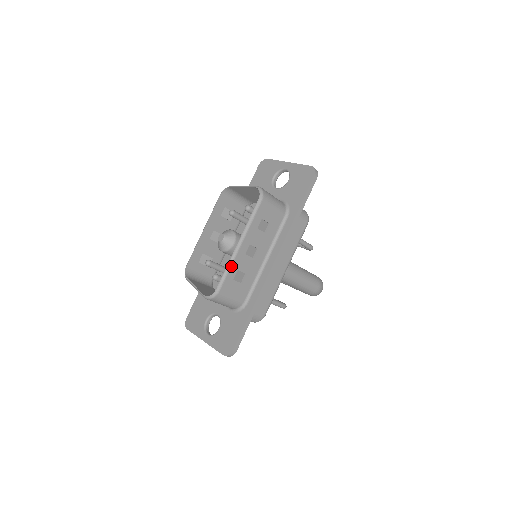
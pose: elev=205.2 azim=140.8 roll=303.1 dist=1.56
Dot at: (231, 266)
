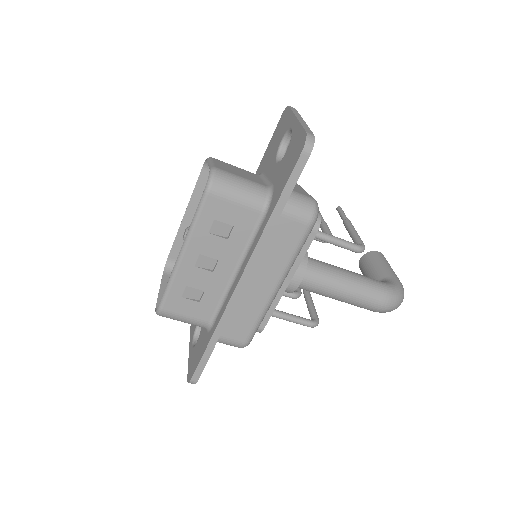
Dot at: (173, 281)
